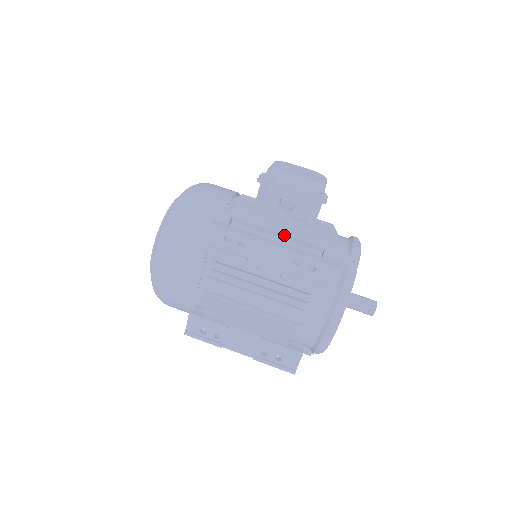
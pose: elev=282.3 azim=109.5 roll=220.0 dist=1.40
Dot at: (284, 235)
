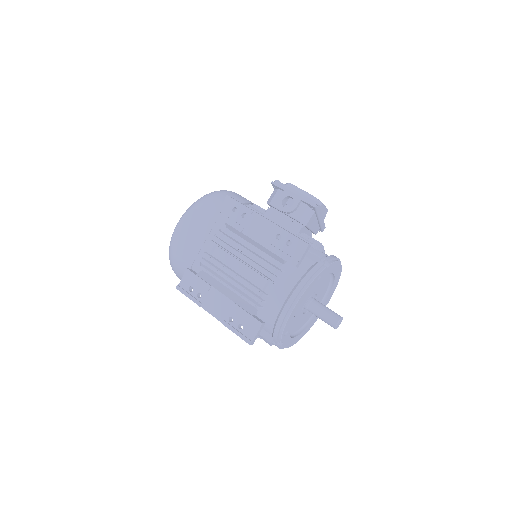
Dot at: occluded
